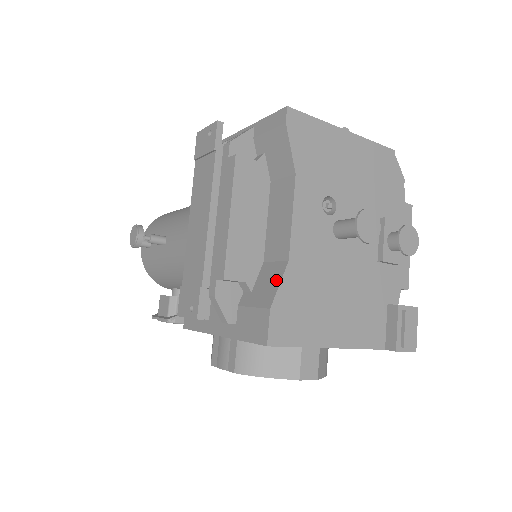
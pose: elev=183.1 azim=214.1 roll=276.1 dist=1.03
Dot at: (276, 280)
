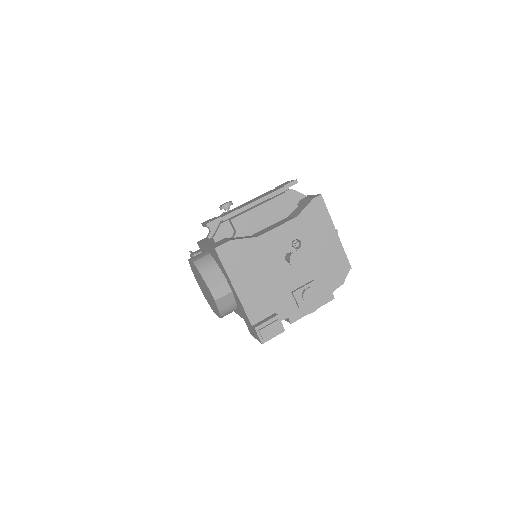
Dot at: (246, 238)
